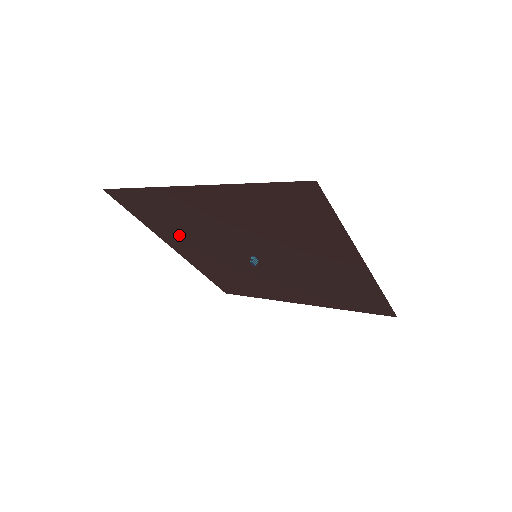
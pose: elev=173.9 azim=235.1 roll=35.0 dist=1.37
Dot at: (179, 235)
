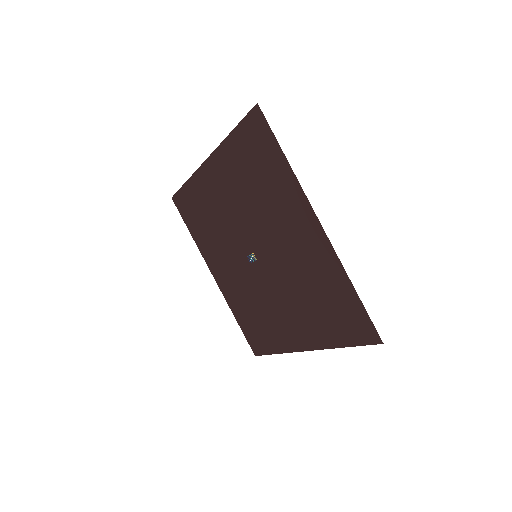
Dot at: (212, 247)
